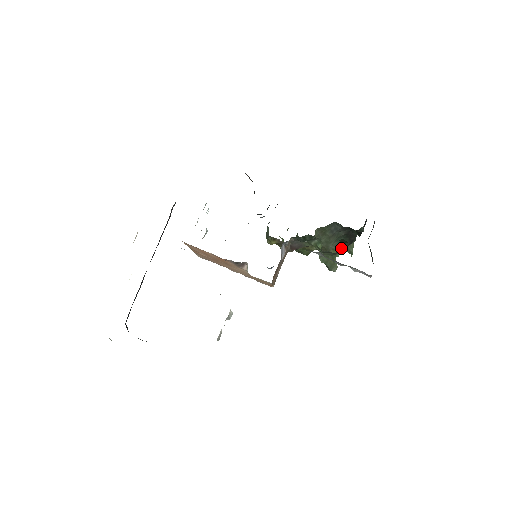
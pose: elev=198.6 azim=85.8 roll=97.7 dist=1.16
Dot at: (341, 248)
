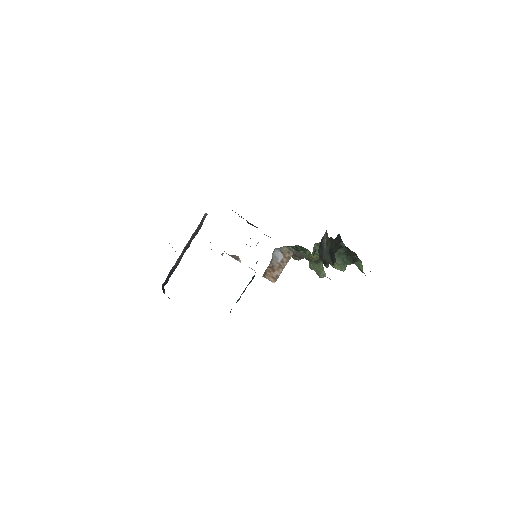
Dot at: (346, 264)
